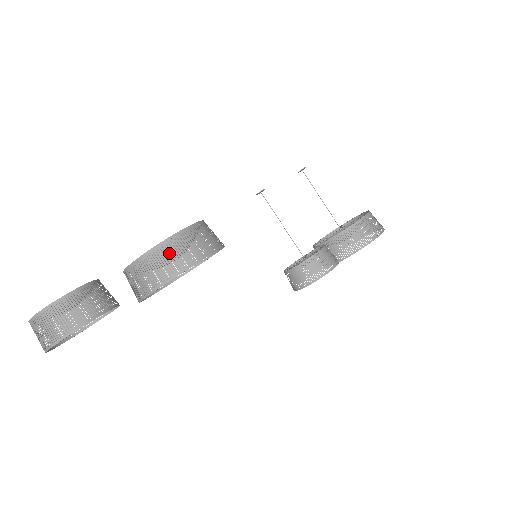
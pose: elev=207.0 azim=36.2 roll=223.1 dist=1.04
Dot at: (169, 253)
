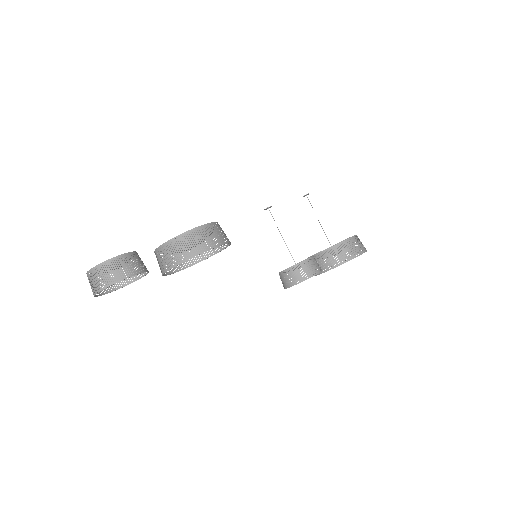
Dot at: (189, 242)
